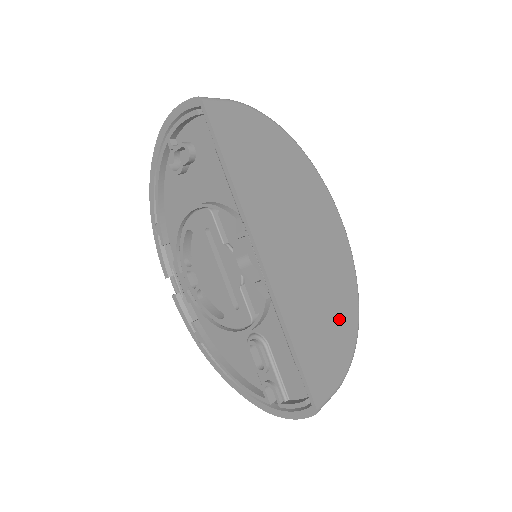
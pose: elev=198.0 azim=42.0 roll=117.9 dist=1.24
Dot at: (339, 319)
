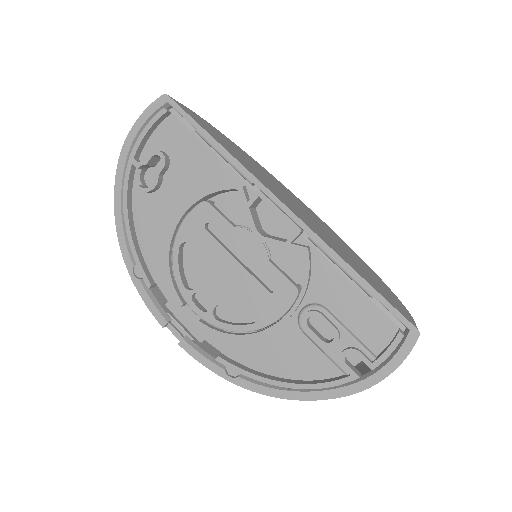
Dot at: (367, 270)
